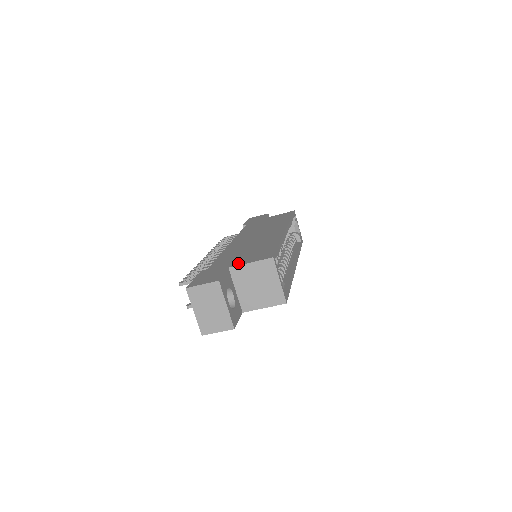
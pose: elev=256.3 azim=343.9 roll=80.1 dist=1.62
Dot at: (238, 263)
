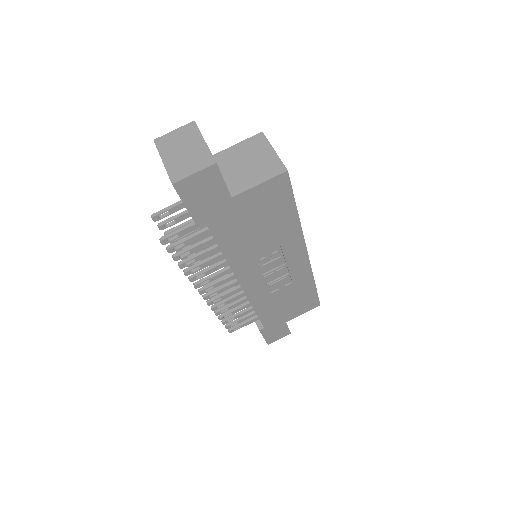
Dot at: occluded
